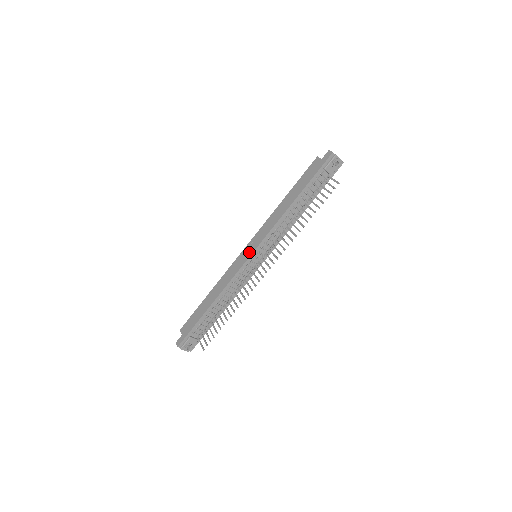
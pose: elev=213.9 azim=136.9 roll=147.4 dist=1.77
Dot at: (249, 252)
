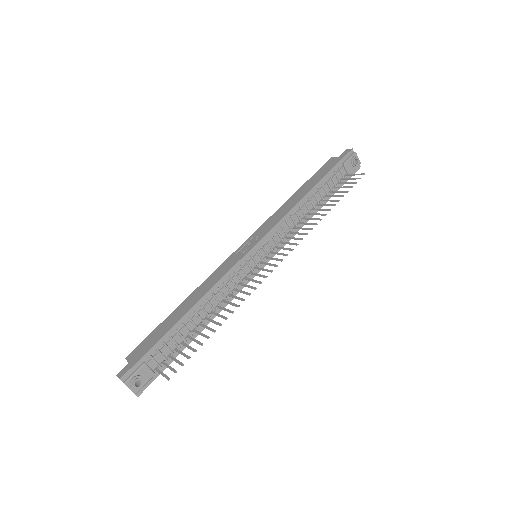
Dot at: (249, 245)
